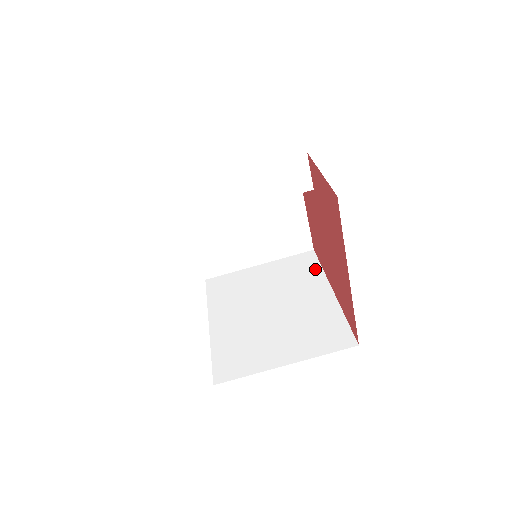
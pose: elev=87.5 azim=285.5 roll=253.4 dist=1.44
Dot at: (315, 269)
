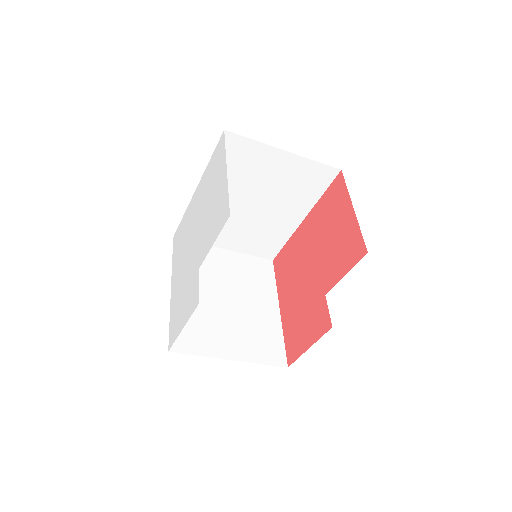
Dot at: (317, 193)
